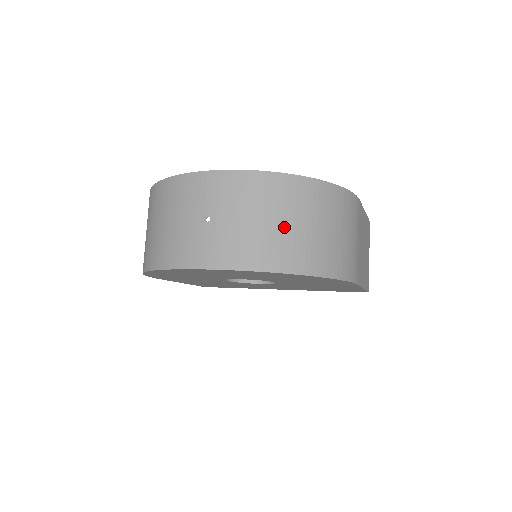
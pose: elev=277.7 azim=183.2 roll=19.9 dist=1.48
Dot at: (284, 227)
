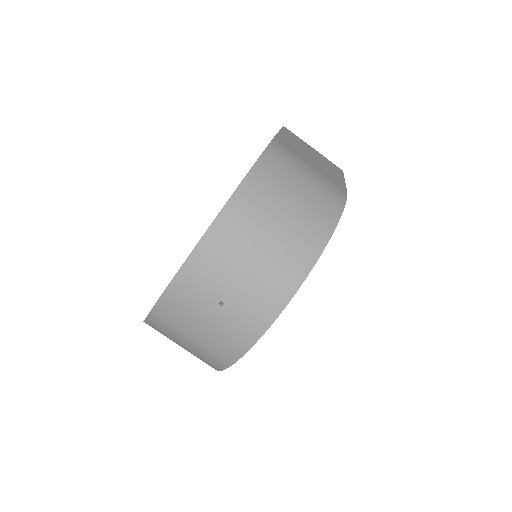
Dot at: (273, 241)
